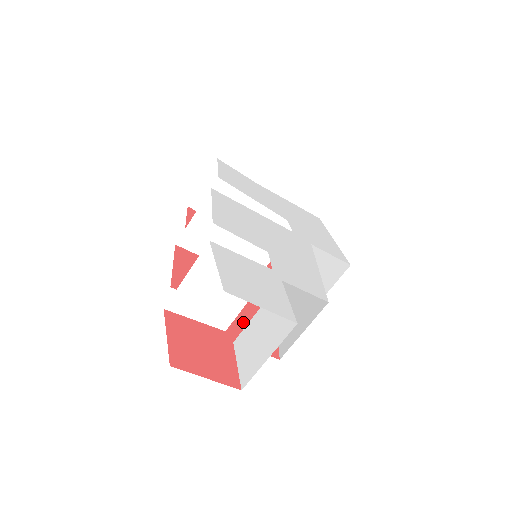
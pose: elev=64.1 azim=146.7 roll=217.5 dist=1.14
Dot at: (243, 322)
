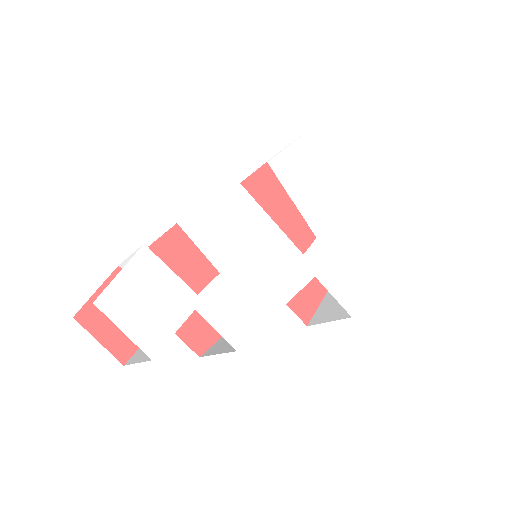
Dot at: occluded
